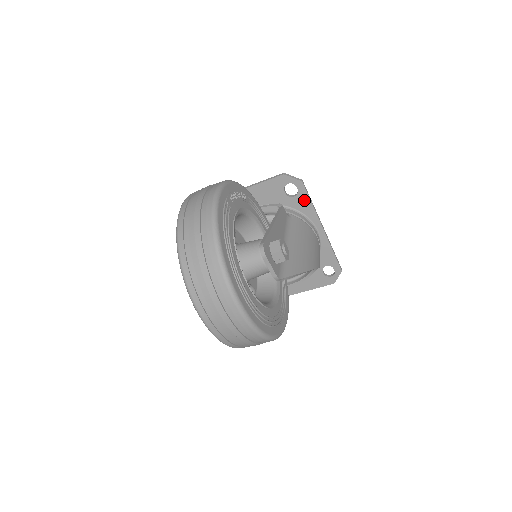
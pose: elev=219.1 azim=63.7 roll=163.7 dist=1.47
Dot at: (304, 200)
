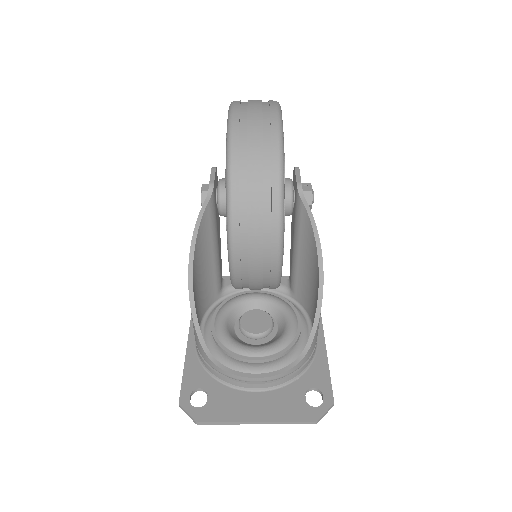
Dot at: occluded
